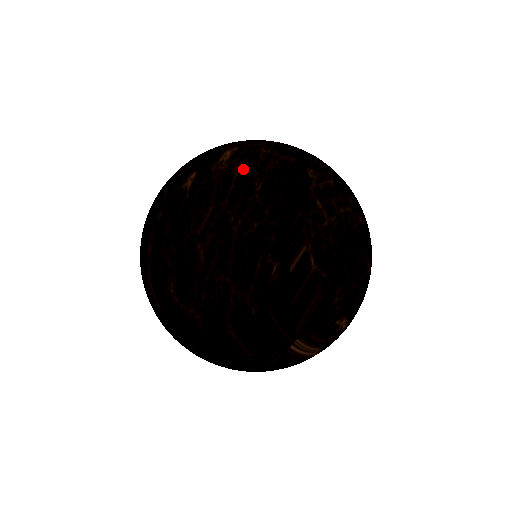
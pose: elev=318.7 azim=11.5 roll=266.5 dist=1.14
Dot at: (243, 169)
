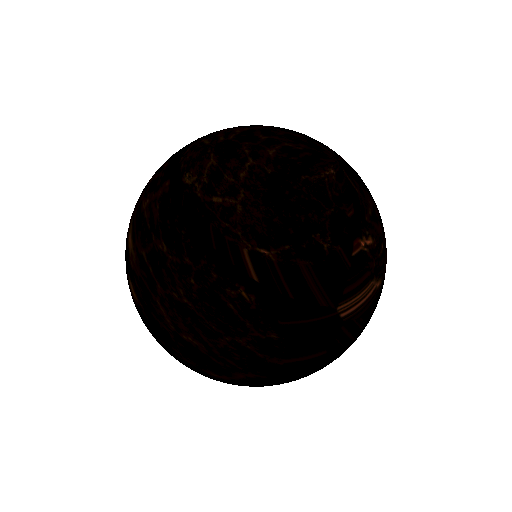
Dot at: (144, 244)
